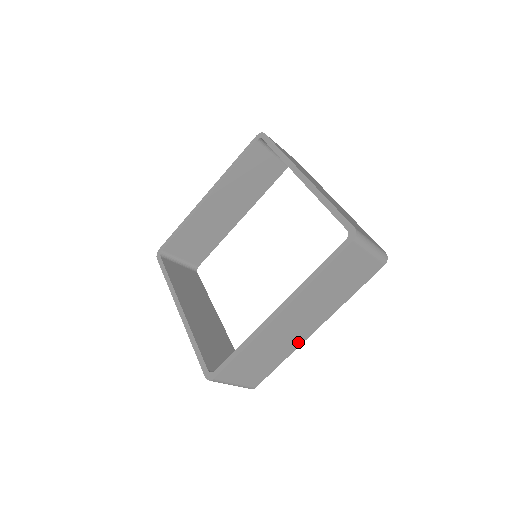
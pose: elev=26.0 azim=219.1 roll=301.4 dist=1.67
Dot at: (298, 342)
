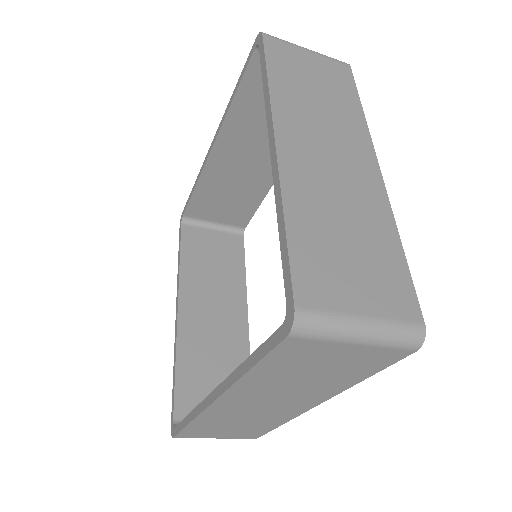
Dot at: (289, 415)
